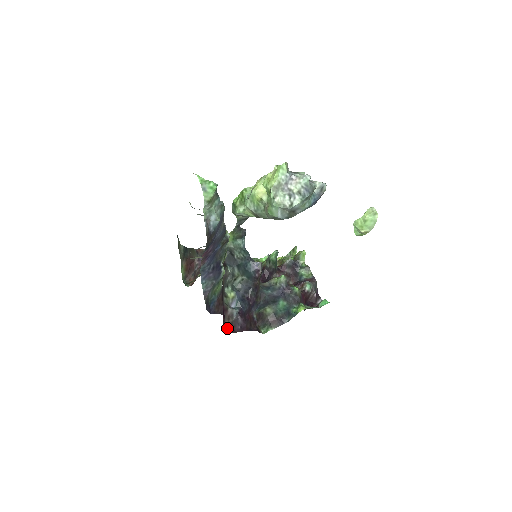
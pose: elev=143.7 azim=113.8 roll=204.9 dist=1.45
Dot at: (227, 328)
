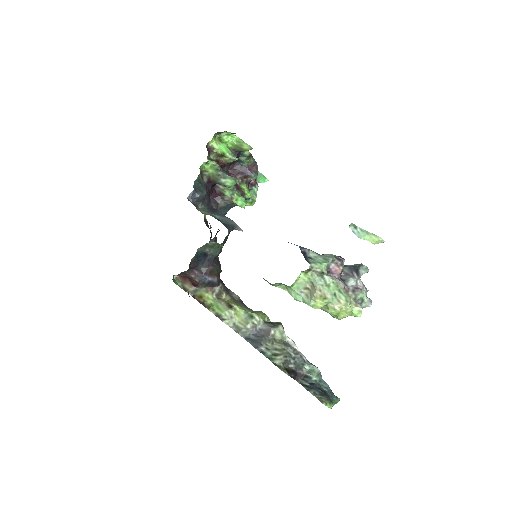
Dot at: occluded
